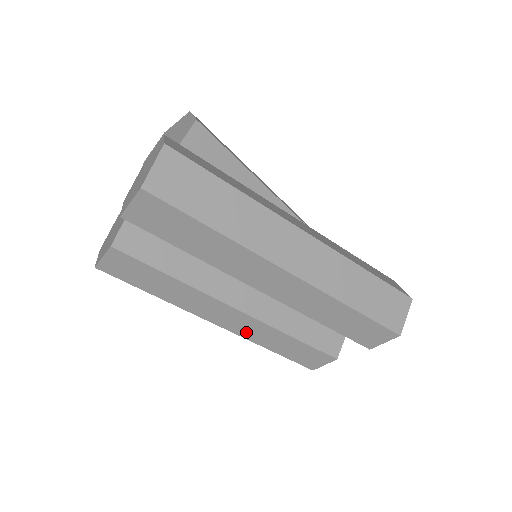
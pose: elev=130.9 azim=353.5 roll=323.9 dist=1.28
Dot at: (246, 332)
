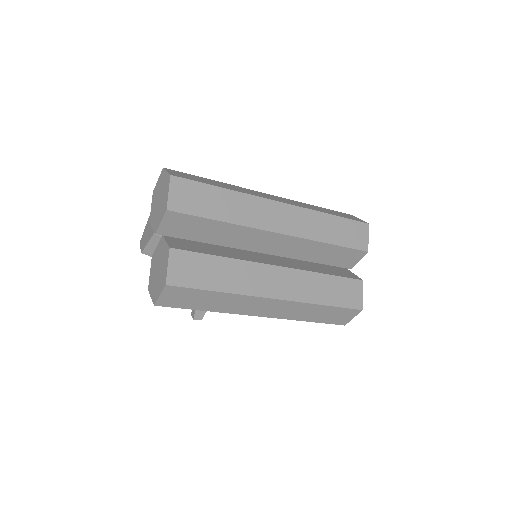
Dot at: (297, 292)
